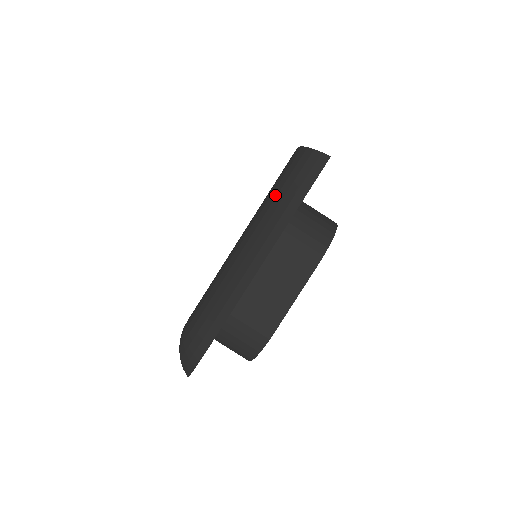
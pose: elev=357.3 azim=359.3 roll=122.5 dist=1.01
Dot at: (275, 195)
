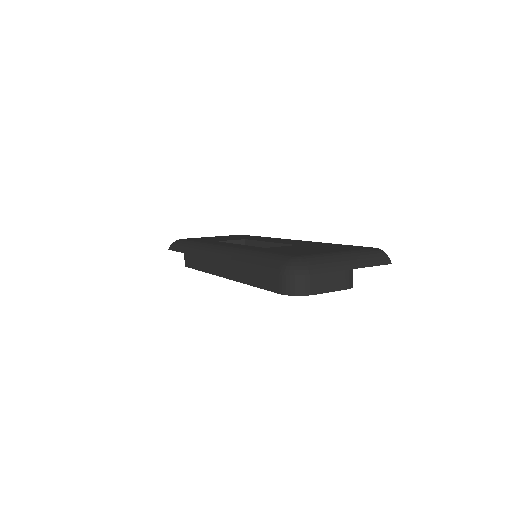
Dot at: (366, 254)
